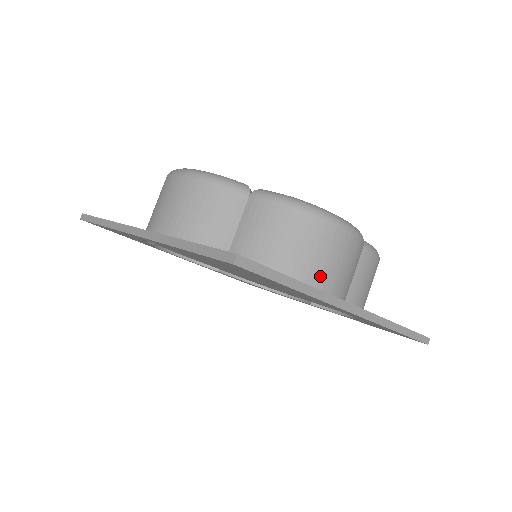
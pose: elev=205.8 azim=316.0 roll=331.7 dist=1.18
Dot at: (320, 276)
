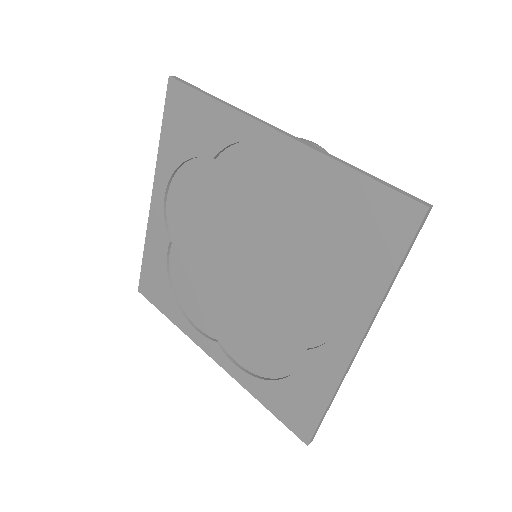
Dot at: occluded
